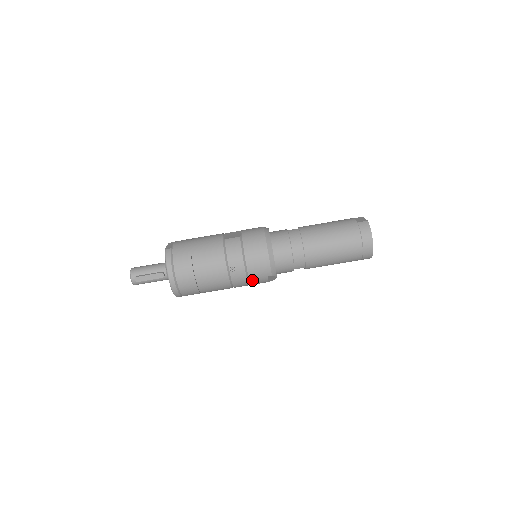
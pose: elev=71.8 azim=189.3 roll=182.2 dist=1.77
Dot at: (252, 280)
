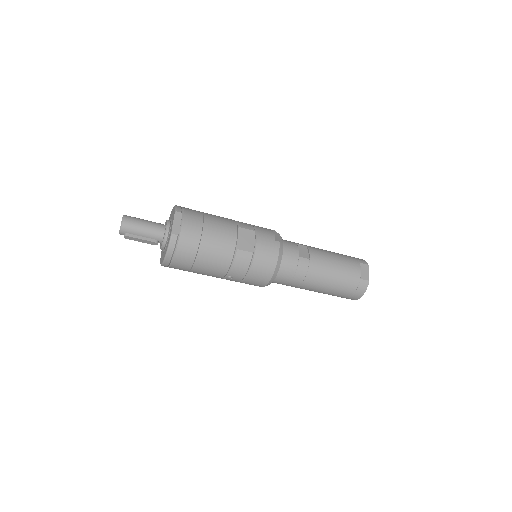
Dot at: occluded
